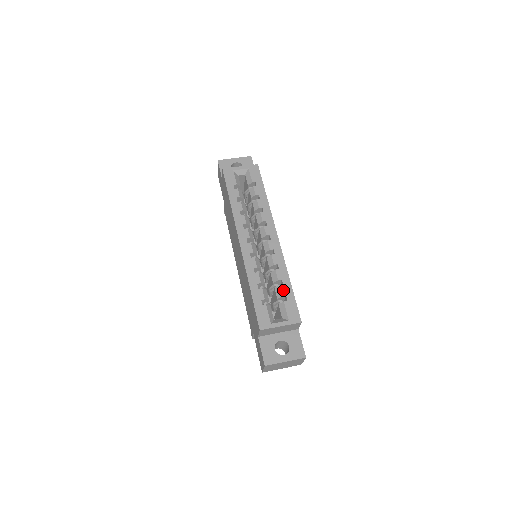
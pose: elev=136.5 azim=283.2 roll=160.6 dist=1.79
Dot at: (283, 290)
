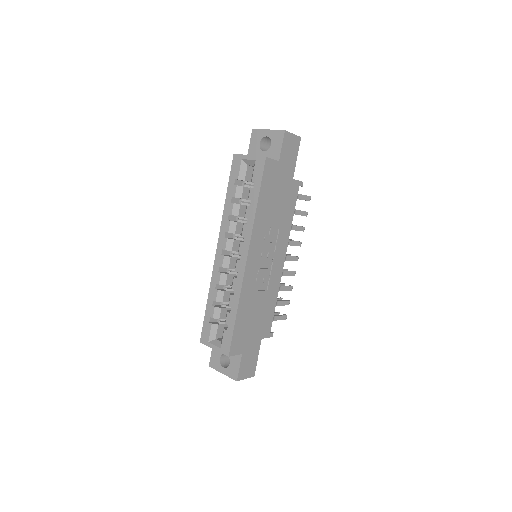
Dot at: (228, 318)
